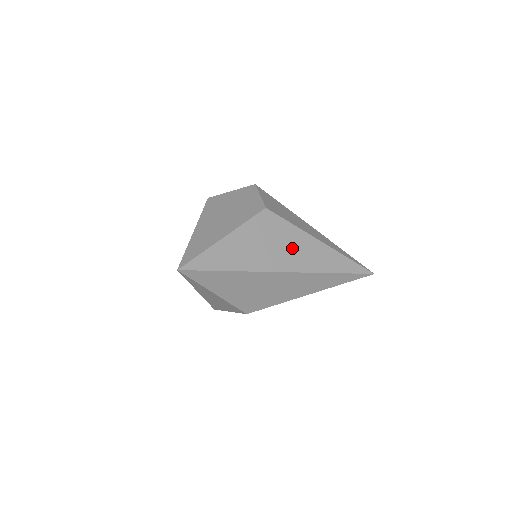
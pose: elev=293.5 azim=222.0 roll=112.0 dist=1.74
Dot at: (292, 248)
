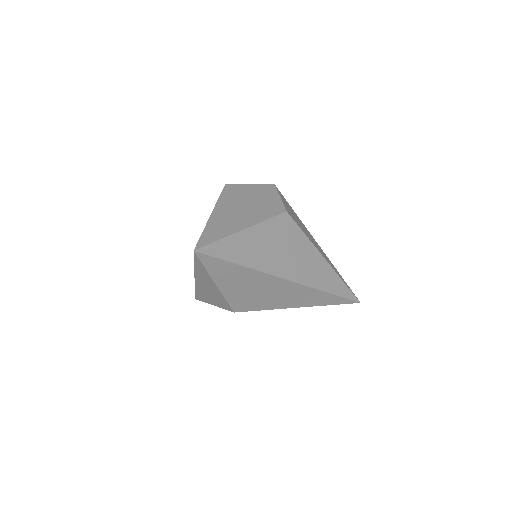
Dot at: (300, 258)
